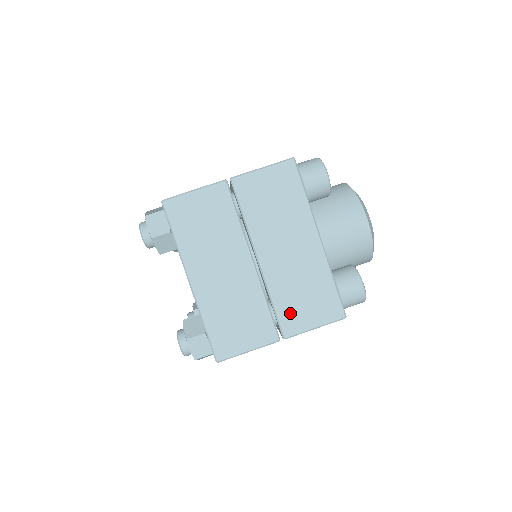
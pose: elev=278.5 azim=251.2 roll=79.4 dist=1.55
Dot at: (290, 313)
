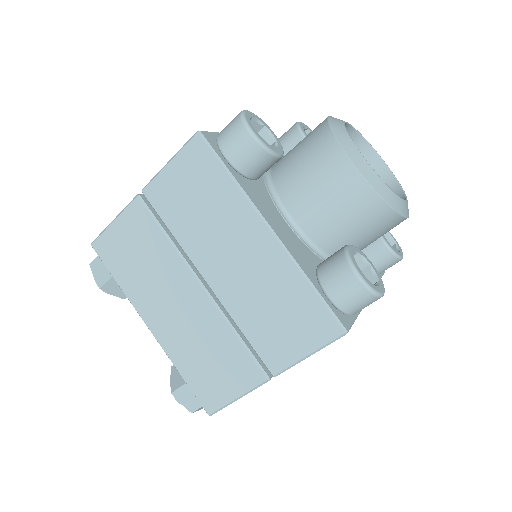
Dot at: (268, 342)
